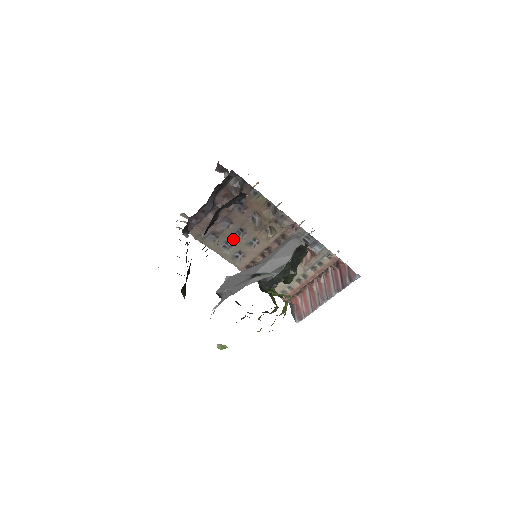
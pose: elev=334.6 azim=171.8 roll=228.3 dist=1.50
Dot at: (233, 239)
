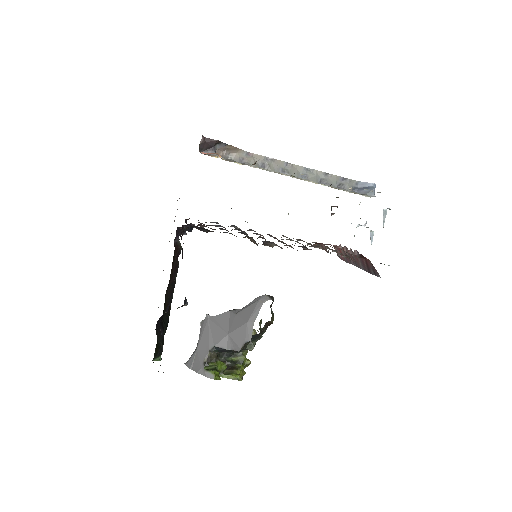
Dot at: occluded
